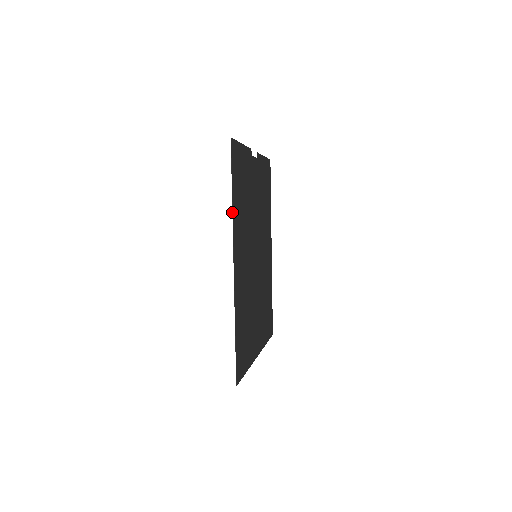
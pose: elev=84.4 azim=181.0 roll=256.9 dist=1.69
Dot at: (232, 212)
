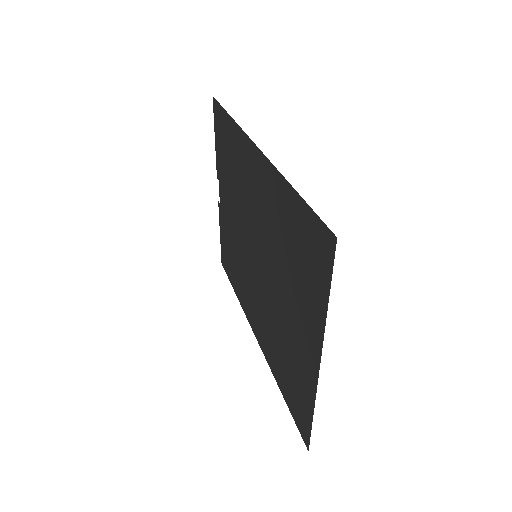
Dot at: (234, 121)
